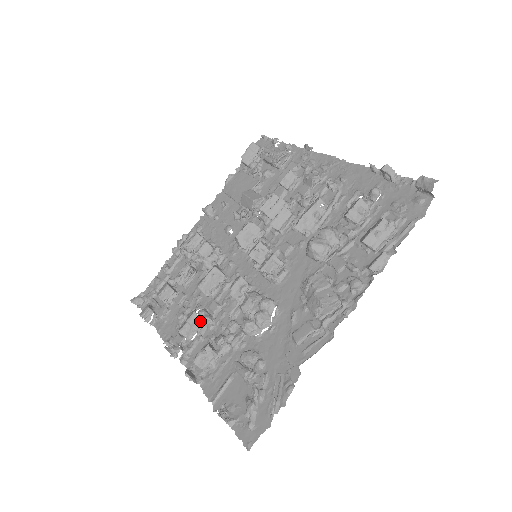
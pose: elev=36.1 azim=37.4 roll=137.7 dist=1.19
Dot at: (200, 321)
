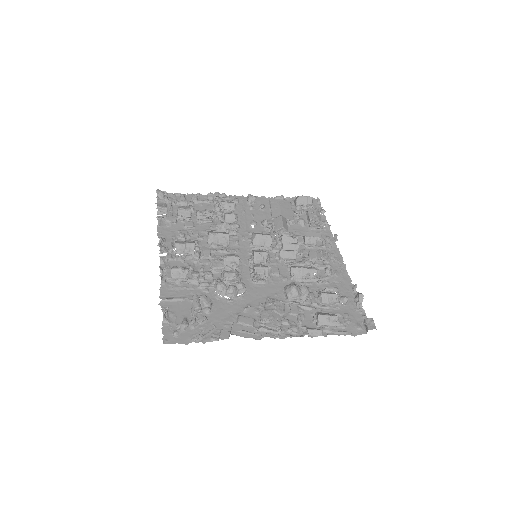
Dot at: (193, 251)
